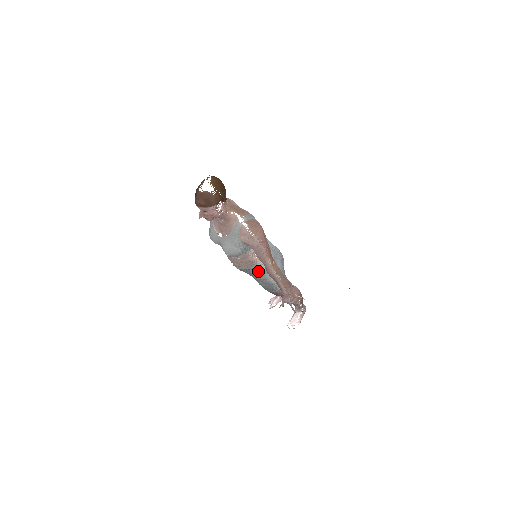
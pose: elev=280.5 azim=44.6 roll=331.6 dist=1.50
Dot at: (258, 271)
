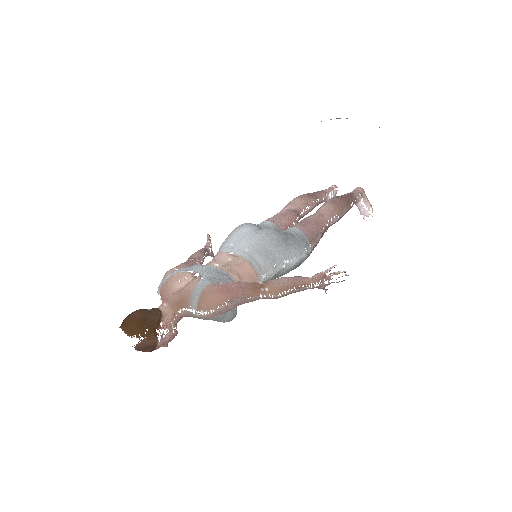
Dot at: occluded
